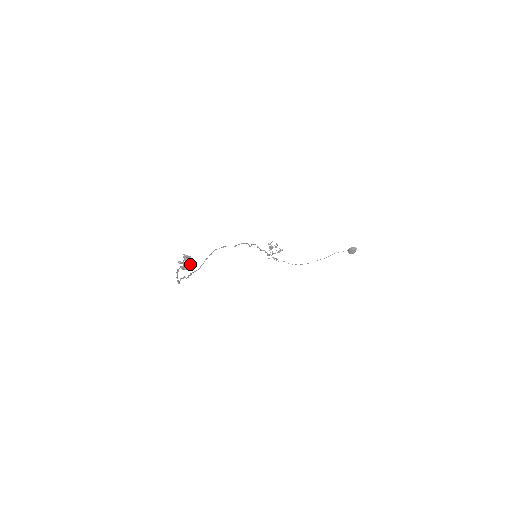
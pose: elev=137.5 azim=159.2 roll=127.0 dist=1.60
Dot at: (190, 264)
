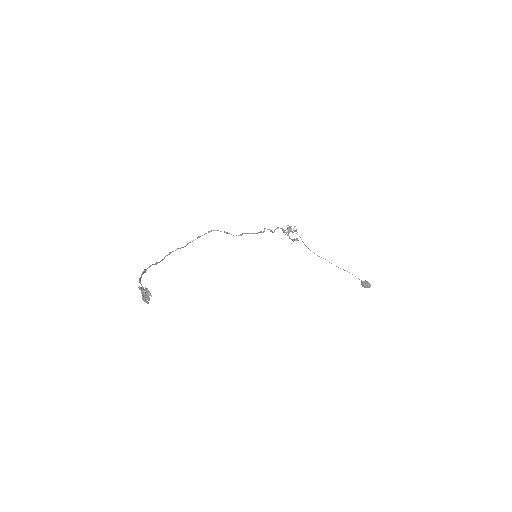
Dot at: (147, 302)
